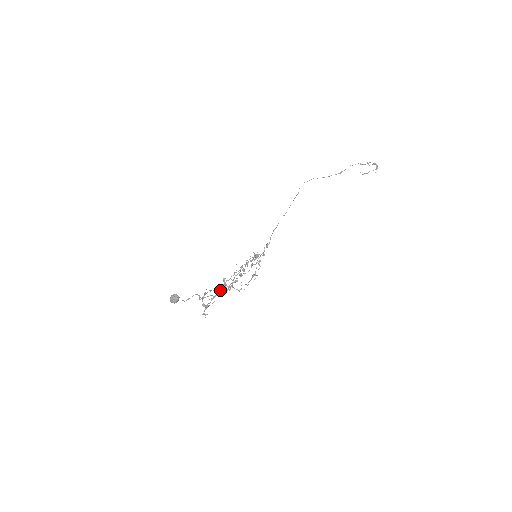
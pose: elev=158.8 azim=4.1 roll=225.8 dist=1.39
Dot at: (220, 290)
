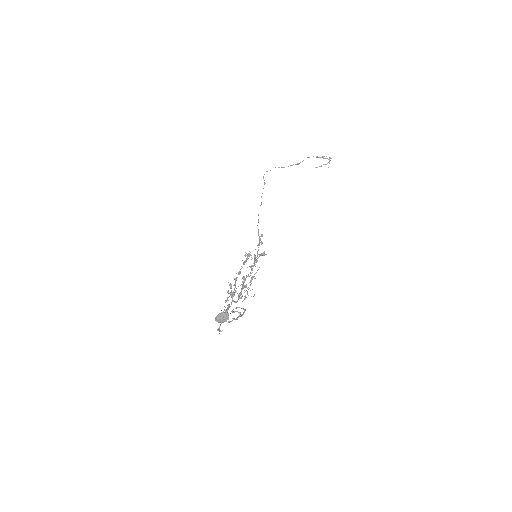
Dot at: (232, 299)
